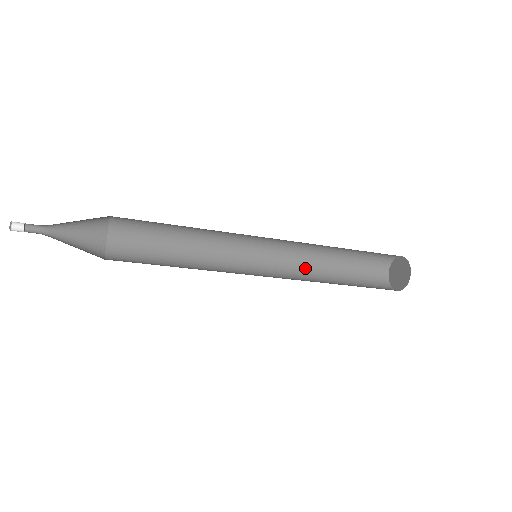
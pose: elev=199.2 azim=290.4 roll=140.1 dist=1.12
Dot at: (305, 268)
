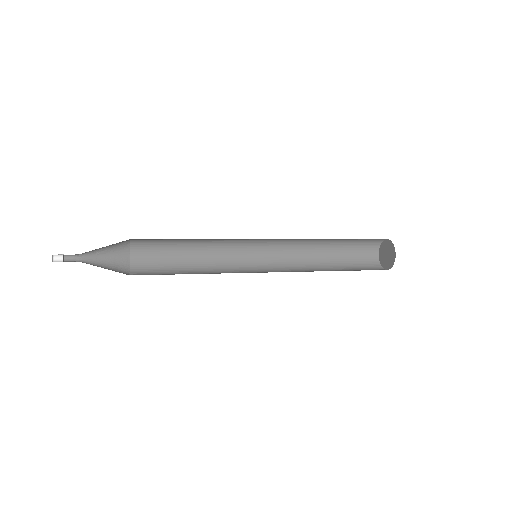
Dot at: (302, 261)
